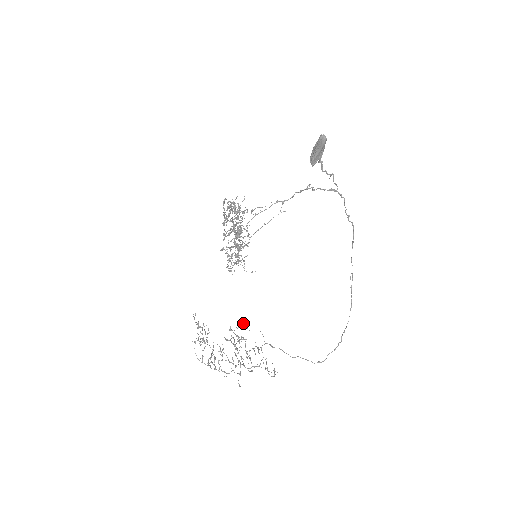
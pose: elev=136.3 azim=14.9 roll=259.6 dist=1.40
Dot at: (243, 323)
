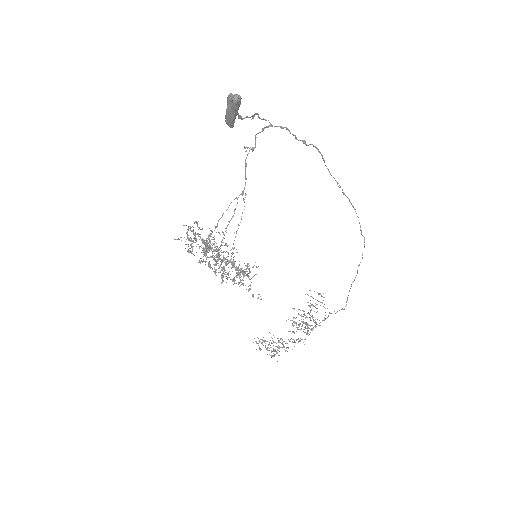
Dot at: occluded
